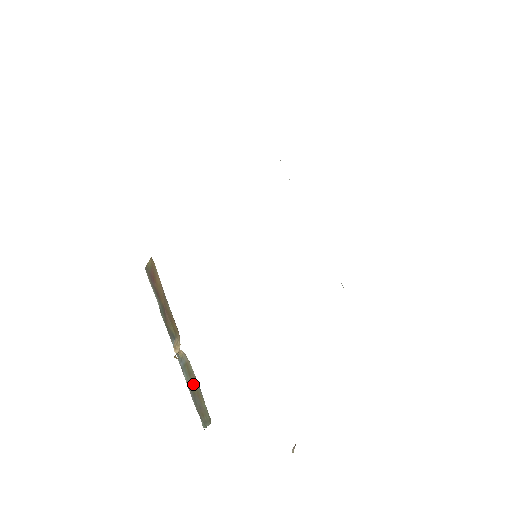
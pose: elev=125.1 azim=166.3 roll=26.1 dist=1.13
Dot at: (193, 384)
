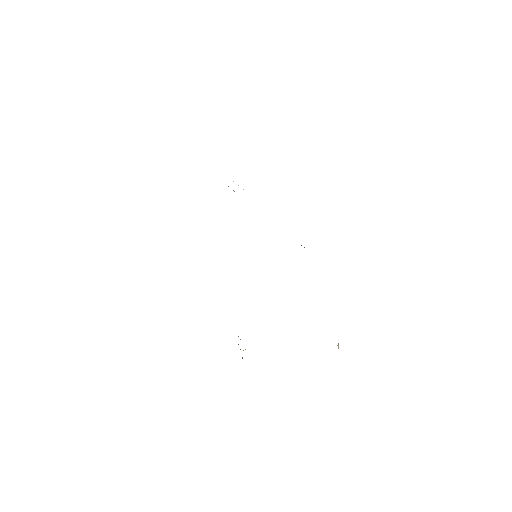
Dot at: occluded
